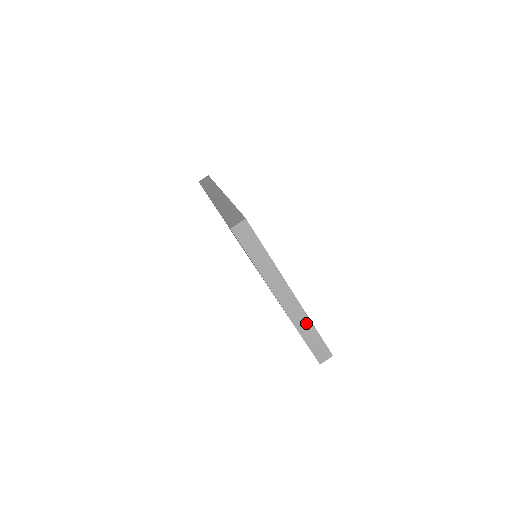
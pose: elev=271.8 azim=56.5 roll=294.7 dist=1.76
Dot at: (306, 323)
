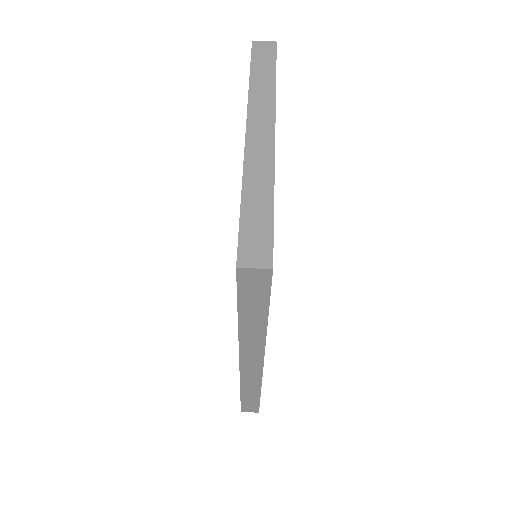
Dot at: (264, 182)
